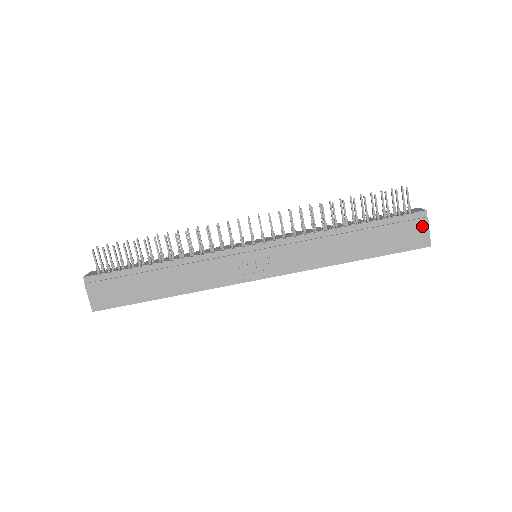
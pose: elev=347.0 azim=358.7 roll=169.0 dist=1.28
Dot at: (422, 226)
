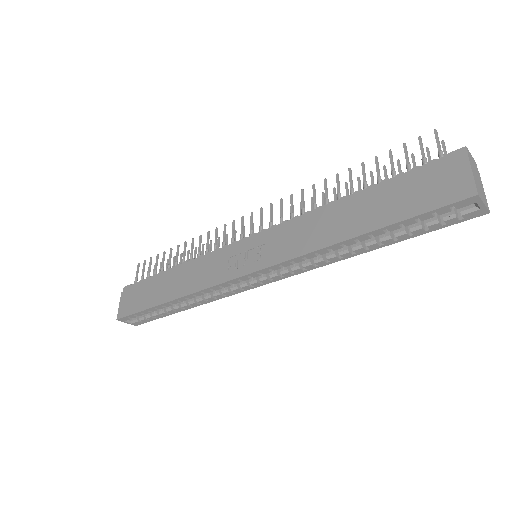
Dot at: (458, 168)
